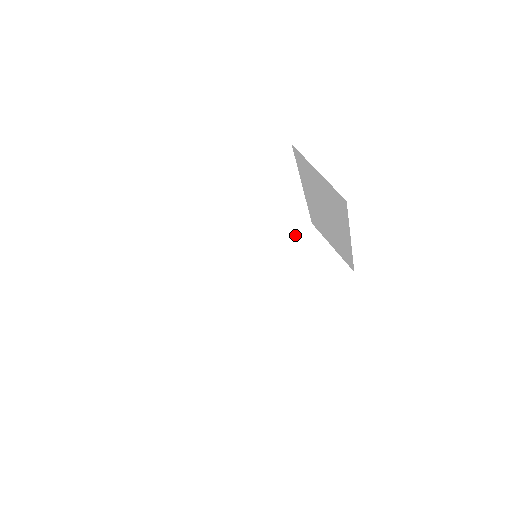
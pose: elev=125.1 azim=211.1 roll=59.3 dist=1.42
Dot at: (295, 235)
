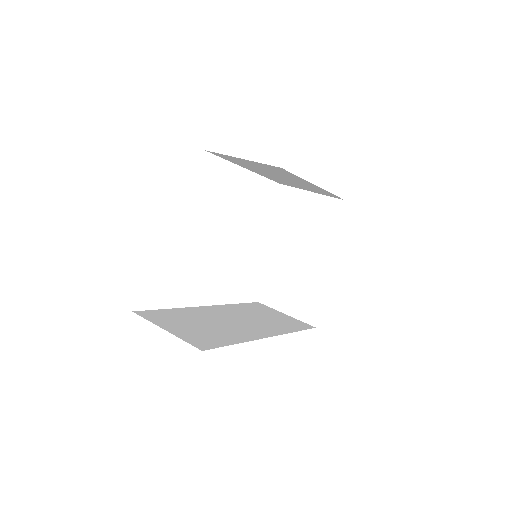
Dot at: (248, 304)
